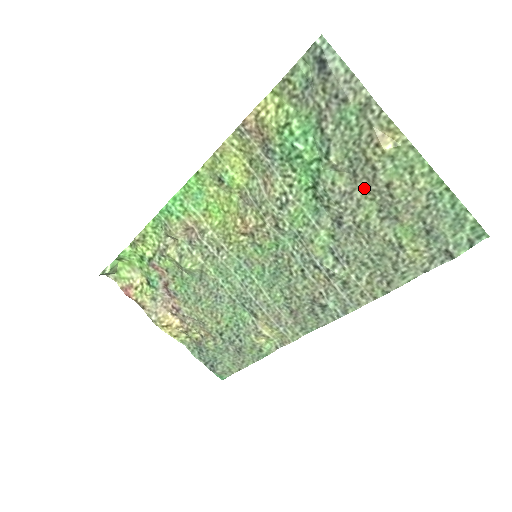
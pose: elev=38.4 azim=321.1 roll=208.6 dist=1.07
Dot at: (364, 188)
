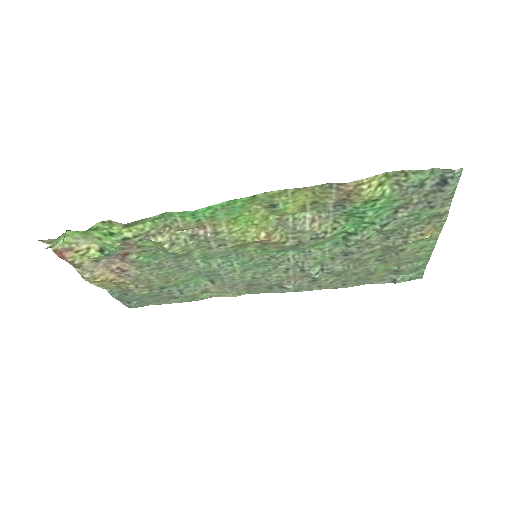
Dot at: (386, 247)
